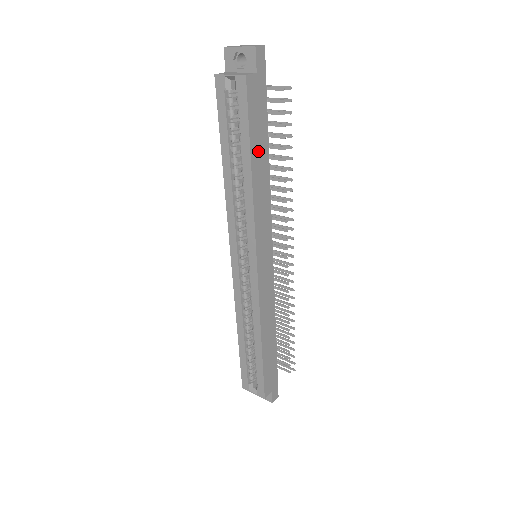
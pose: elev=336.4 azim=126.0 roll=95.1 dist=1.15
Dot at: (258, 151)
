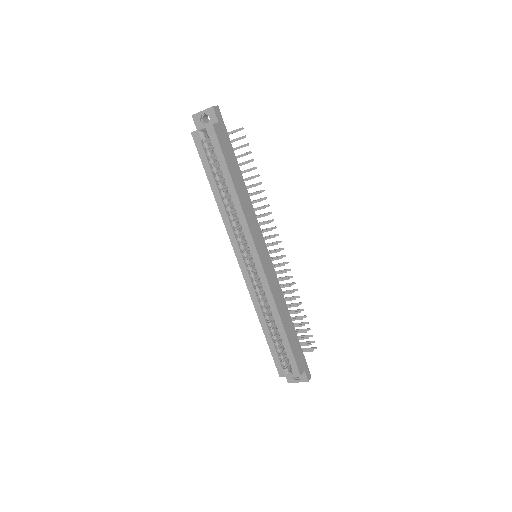
Dot at: (235, 173)
